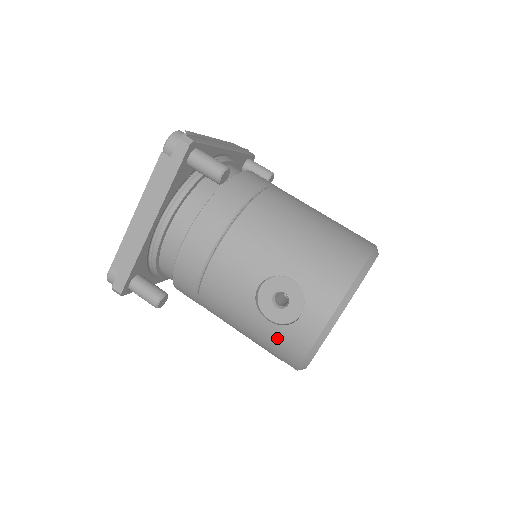
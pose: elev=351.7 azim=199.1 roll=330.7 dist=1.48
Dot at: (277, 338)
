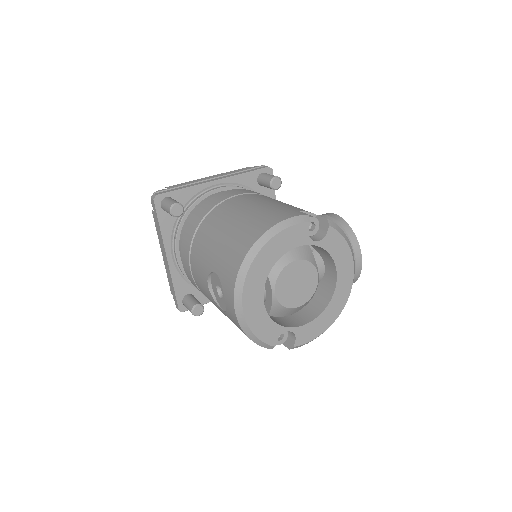
Dot at: occluded
